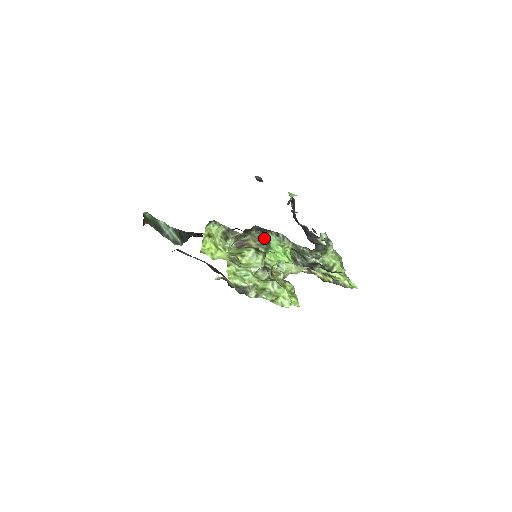
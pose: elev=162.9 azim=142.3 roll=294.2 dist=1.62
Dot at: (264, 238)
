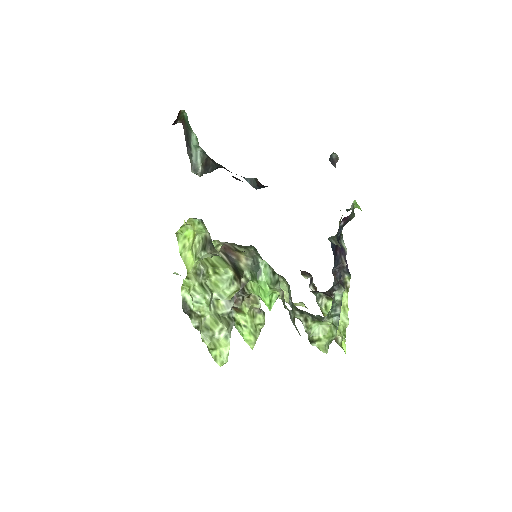
Dot at: (259, 263)
